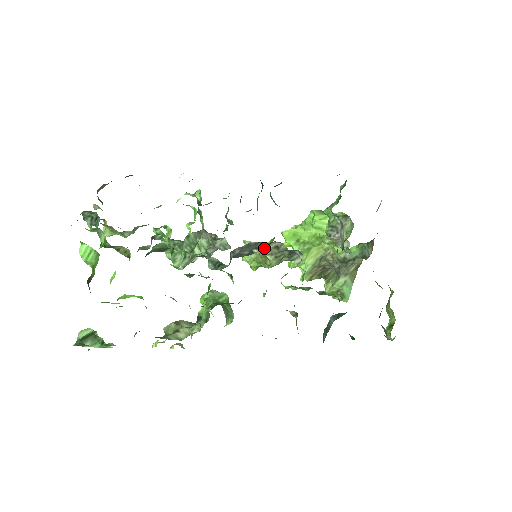
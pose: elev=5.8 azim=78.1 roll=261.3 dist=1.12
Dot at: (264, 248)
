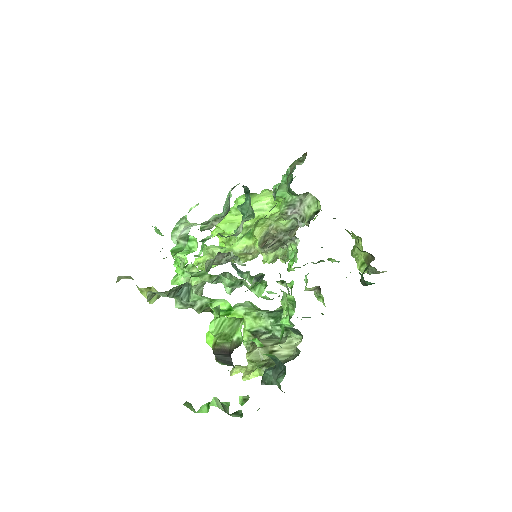
Dot at: (267, 246)
